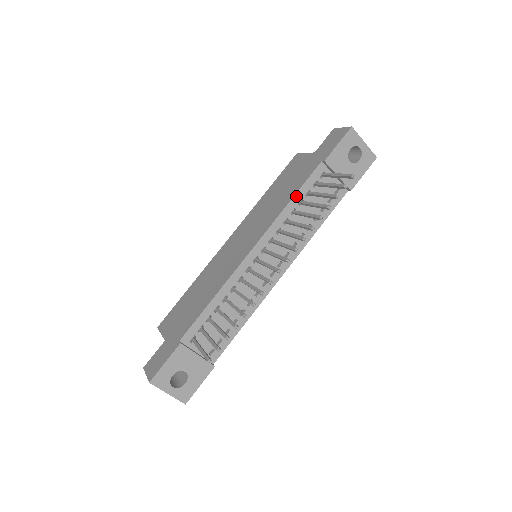
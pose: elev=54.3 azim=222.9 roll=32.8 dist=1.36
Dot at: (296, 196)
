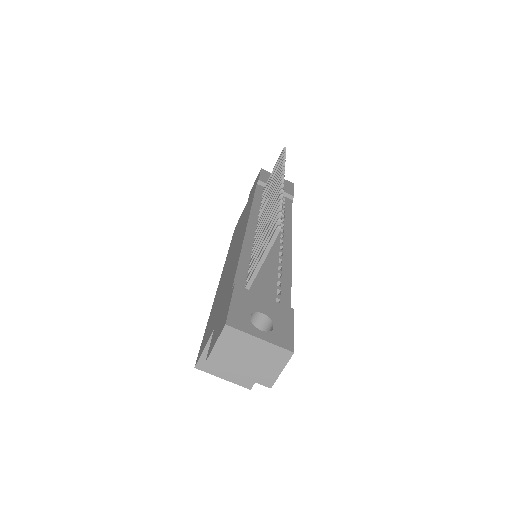
Dot at: (255, 198)
